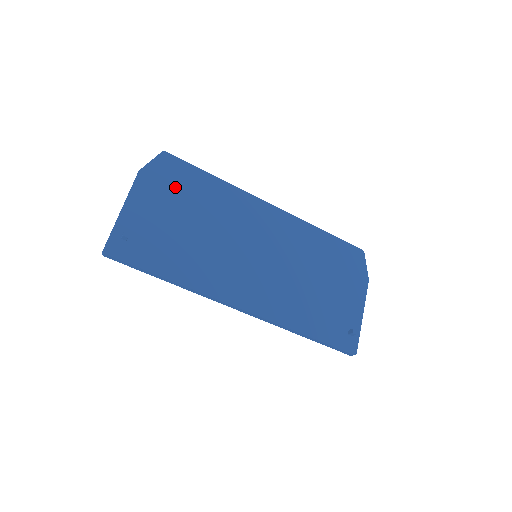
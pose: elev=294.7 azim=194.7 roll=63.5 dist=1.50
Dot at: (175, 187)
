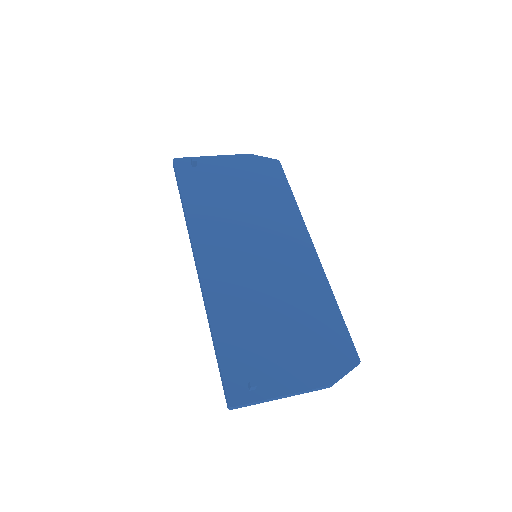
Dot at: (259, 177)
